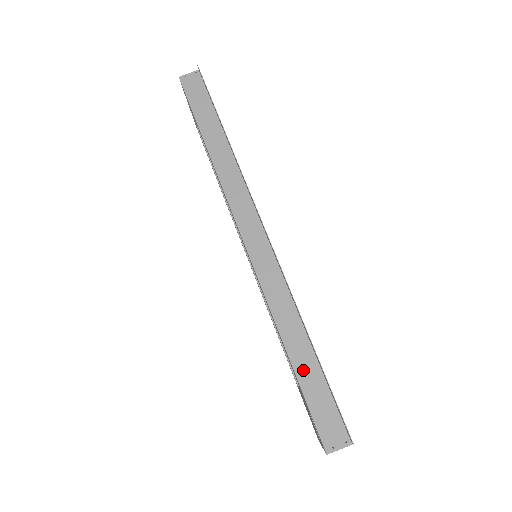
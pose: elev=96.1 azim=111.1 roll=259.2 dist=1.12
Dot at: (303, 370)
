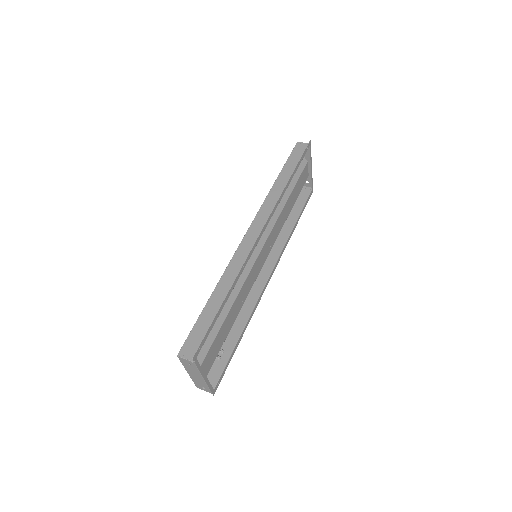
Dot at: (210, 309)
